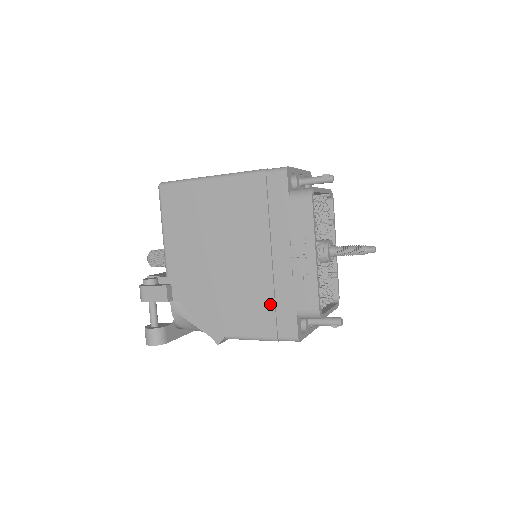
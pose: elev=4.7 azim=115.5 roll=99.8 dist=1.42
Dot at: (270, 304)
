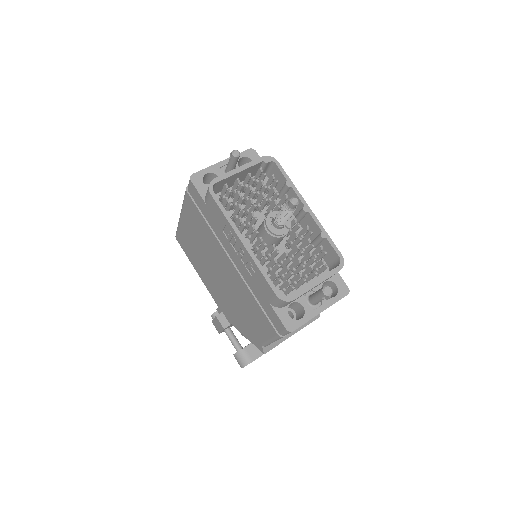
Dot at: (256, 304)
